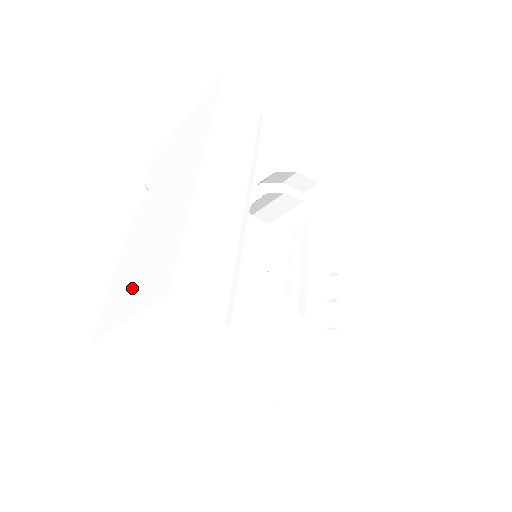
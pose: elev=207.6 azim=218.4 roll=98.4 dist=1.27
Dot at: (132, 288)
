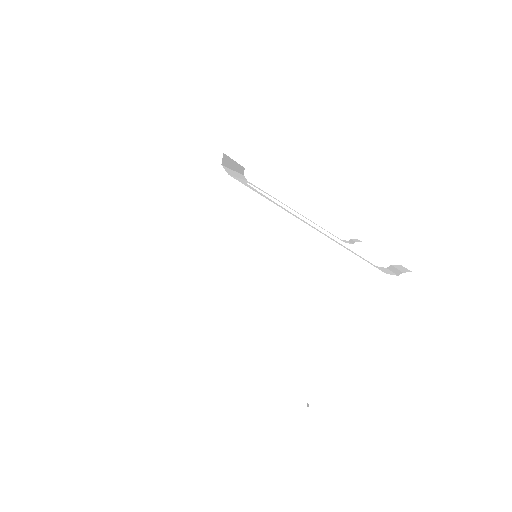
Dot at: occluded
